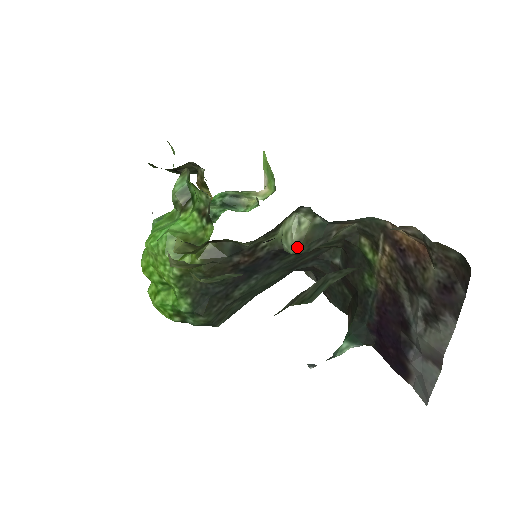
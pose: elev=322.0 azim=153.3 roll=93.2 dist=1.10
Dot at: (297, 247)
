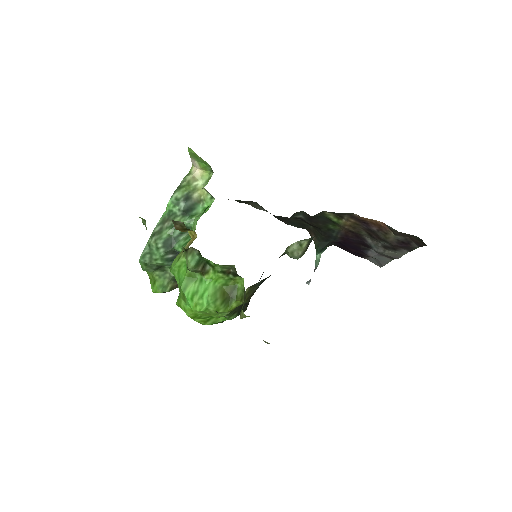
Dot at: occluded
